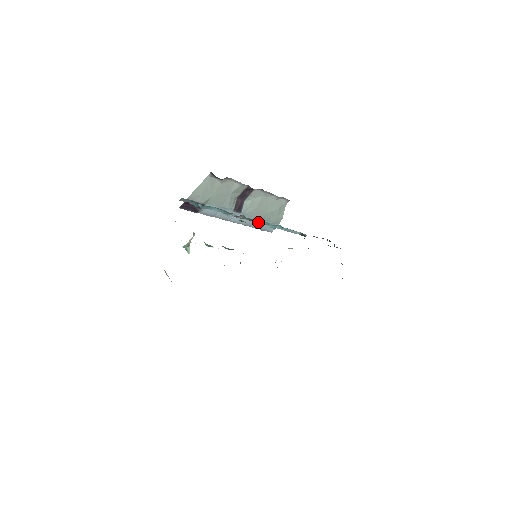
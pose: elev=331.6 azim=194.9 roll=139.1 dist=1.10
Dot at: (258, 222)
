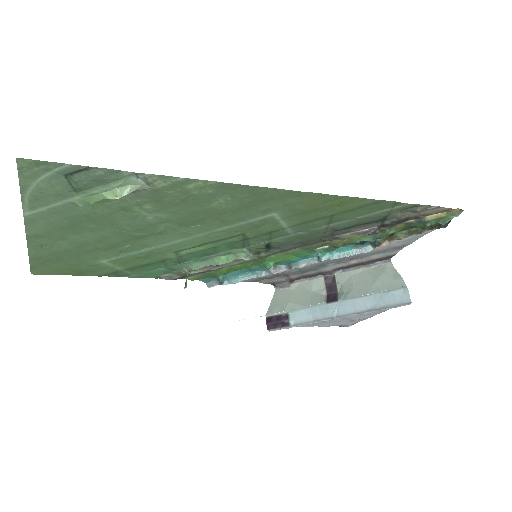
Dot at: (302, 266)
